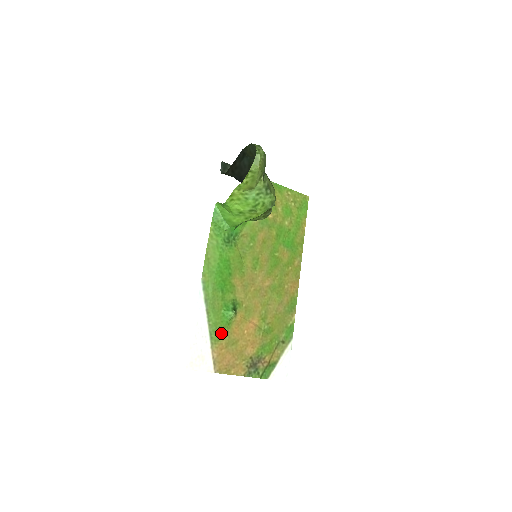
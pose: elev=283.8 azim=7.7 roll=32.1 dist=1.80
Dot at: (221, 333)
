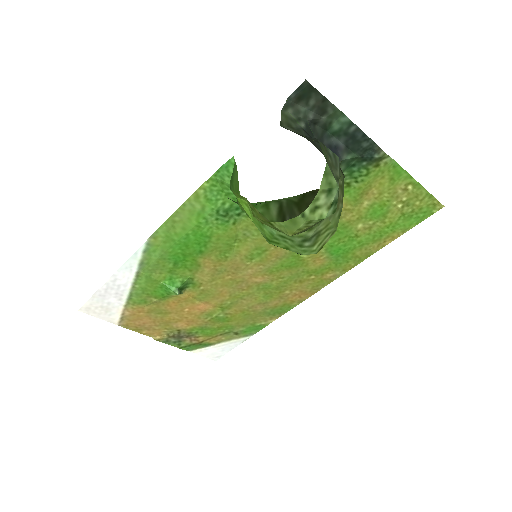
Dot at: (148, 299)
